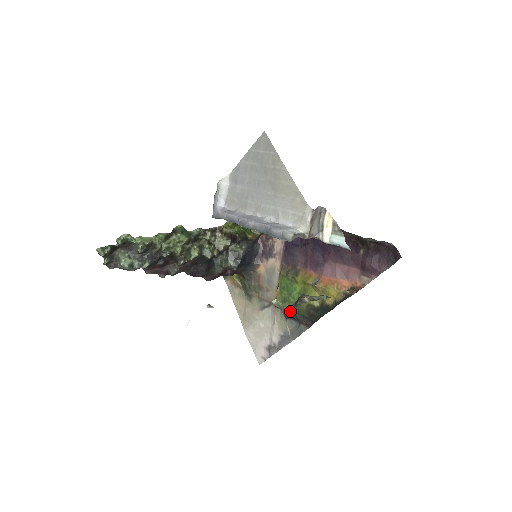
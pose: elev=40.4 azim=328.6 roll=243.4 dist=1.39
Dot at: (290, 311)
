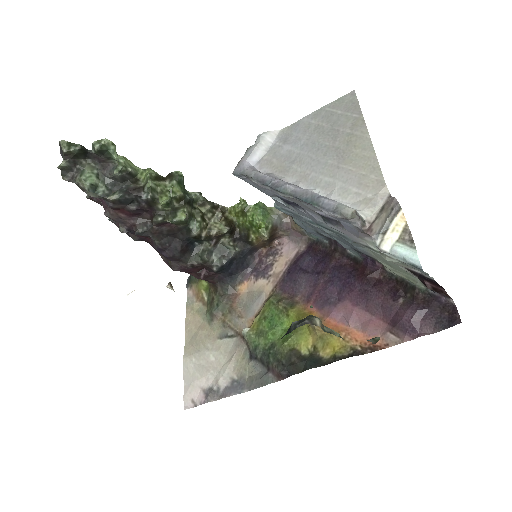
Dot at: (262, 350)
